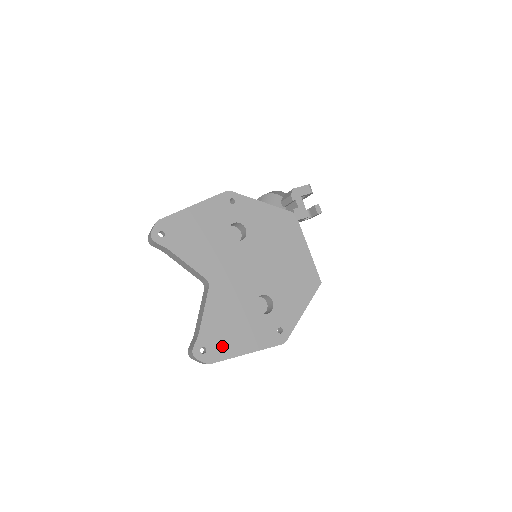
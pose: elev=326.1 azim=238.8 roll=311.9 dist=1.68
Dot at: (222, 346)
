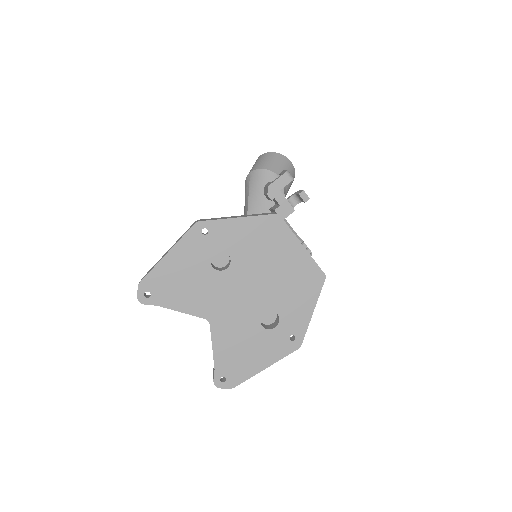
Dot at: (239, 370)
